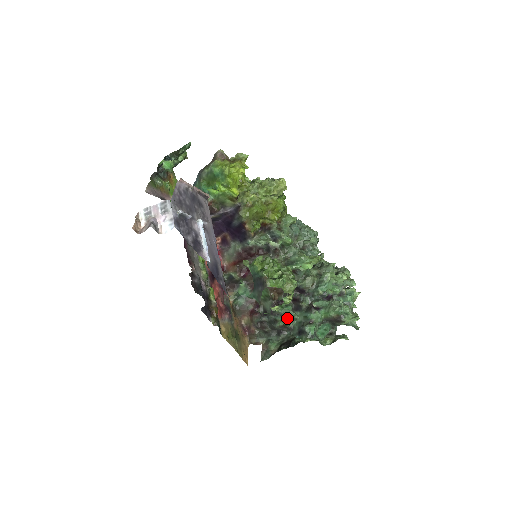
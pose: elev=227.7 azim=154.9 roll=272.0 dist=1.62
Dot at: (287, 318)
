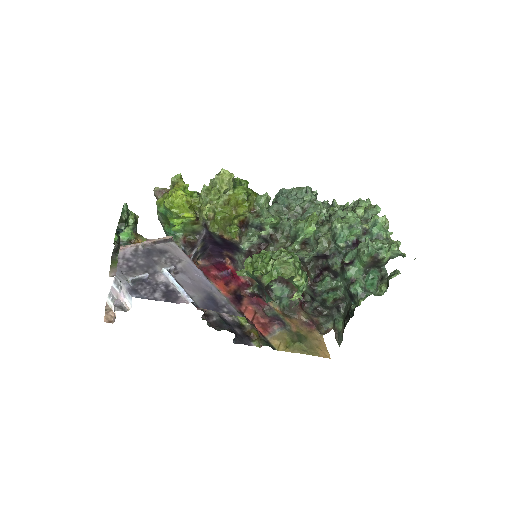
Dot at: (333, 290)
